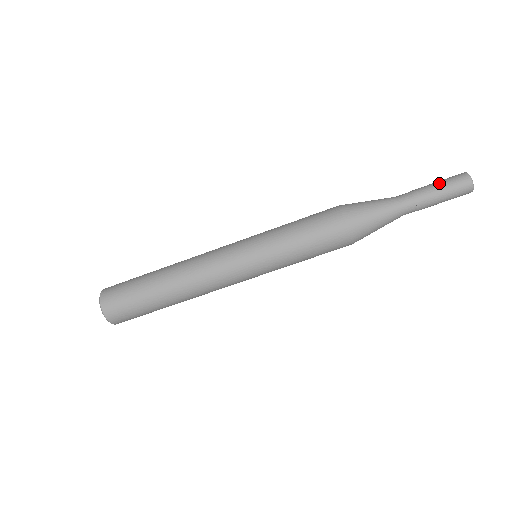
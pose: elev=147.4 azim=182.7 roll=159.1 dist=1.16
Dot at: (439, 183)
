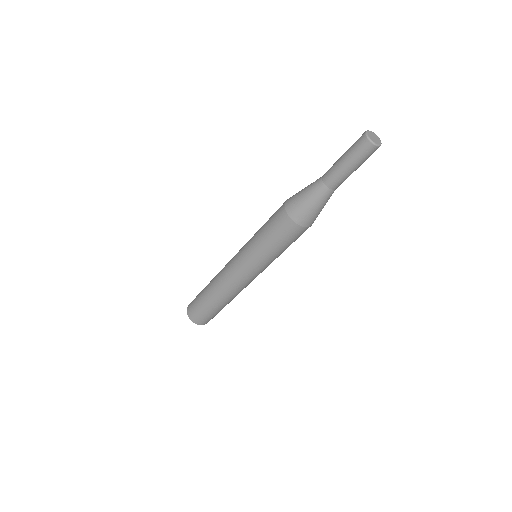
Dot at: (352, 161)
